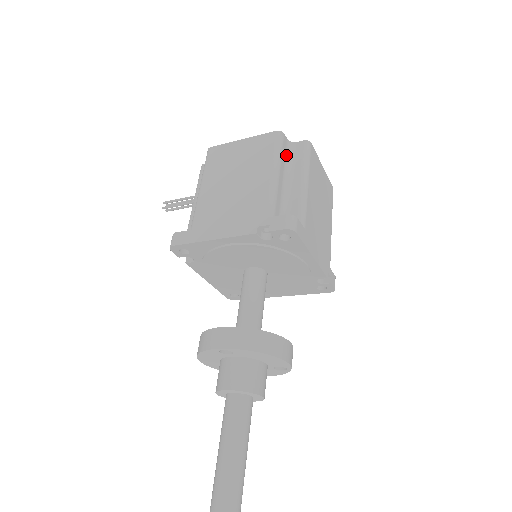
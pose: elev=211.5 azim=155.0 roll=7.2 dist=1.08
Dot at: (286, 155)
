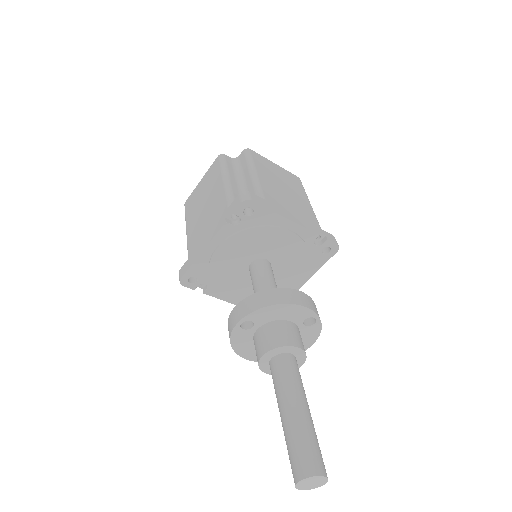
Dot at: (233, 167)
